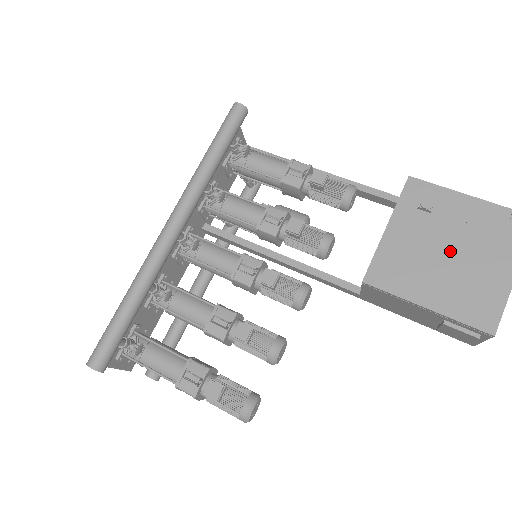
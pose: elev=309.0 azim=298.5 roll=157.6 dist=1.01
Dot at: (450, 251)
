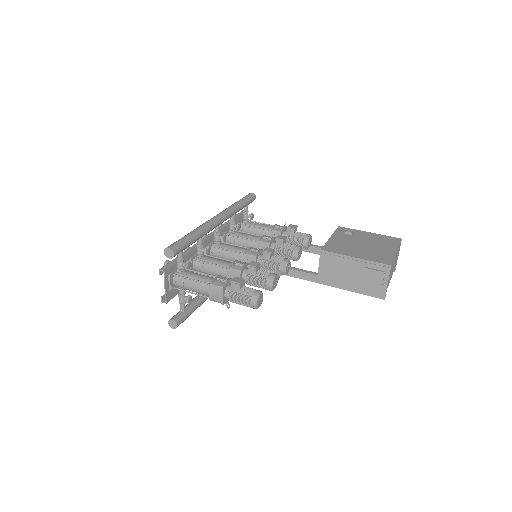
Dot at: (363, 244)
